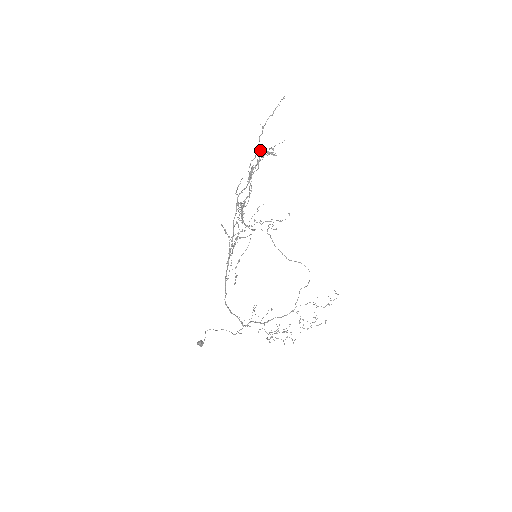
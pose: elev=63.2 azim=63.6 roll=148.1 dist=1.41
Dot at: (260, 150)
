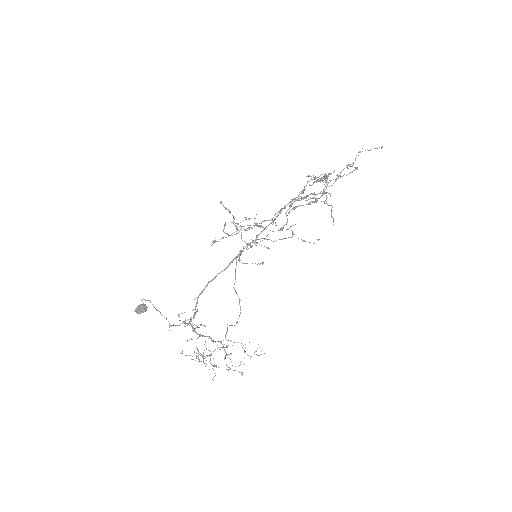
Dot at: occluded
